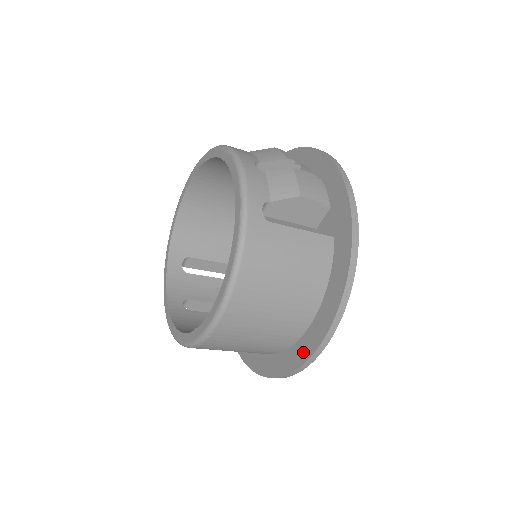
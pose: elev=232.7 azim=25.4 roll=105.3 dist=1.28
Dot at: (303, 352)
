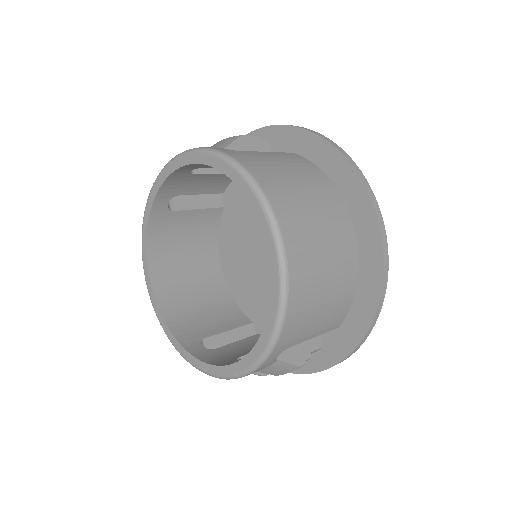
Dot at: (370, 234)
